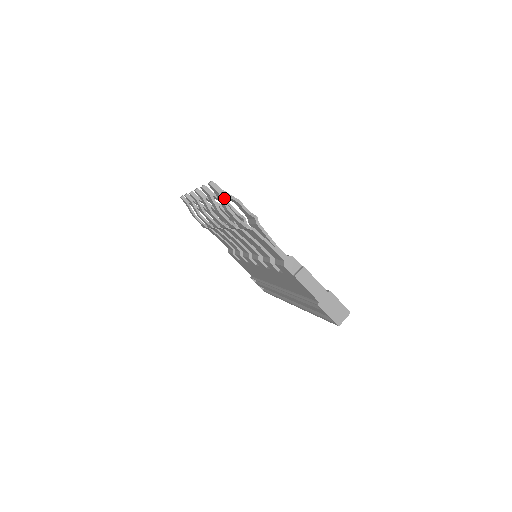
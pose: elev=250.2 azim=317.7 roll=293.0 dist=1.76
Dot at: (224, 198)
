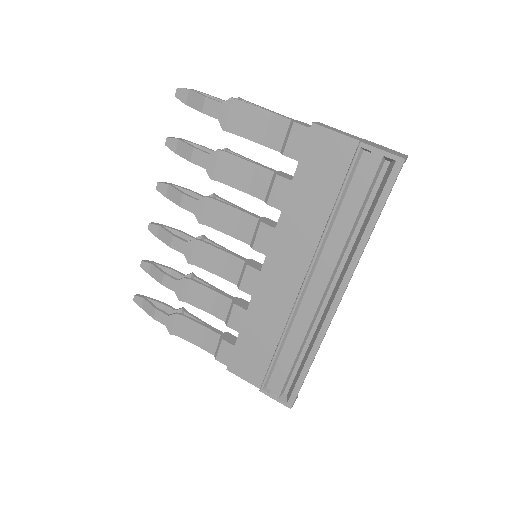
Dot at: (197, 92)
